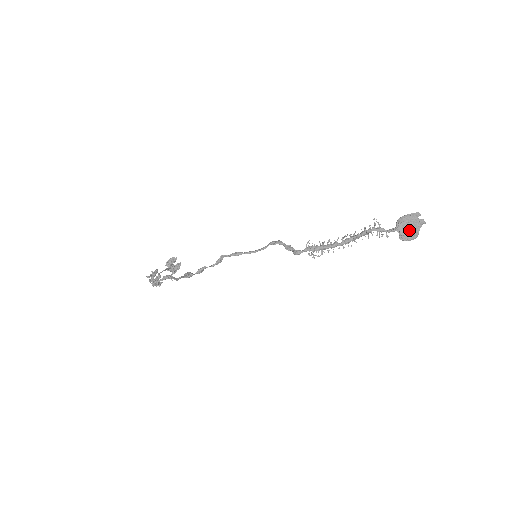
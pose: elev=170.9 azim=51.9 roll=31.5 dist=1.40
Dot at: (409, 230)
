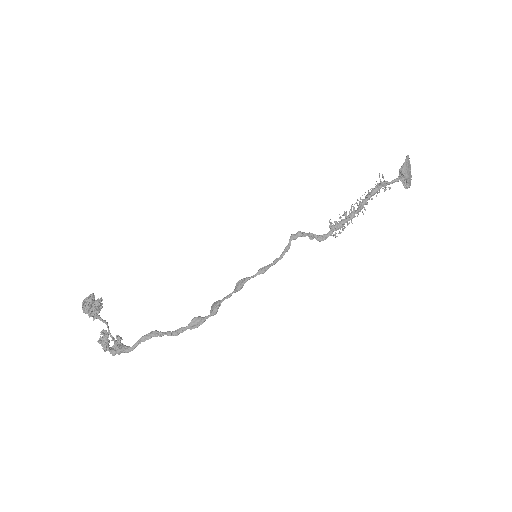
Dot at: (410, 177)
